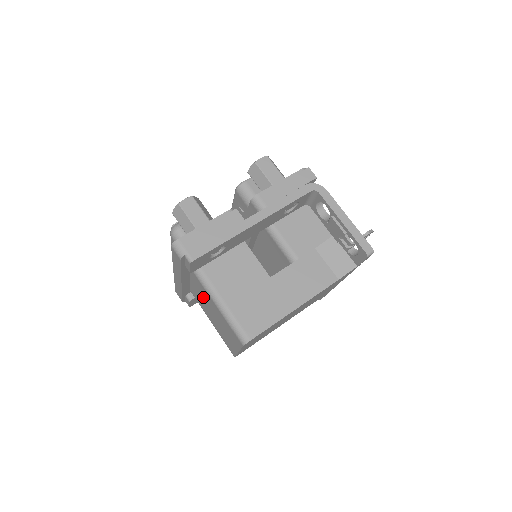
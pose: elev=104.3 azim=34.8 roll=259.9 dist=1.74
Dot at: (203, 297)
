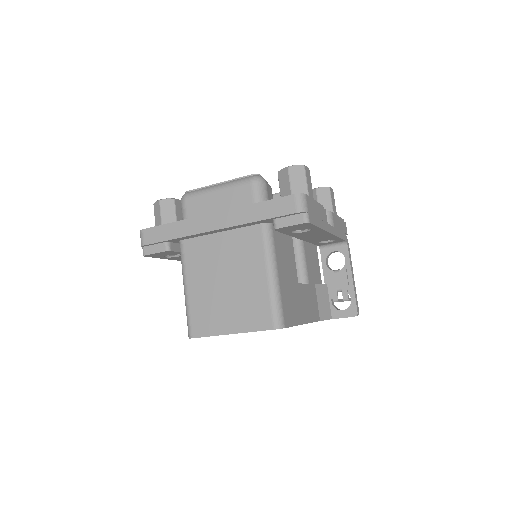
Dot at: (231, 258)
